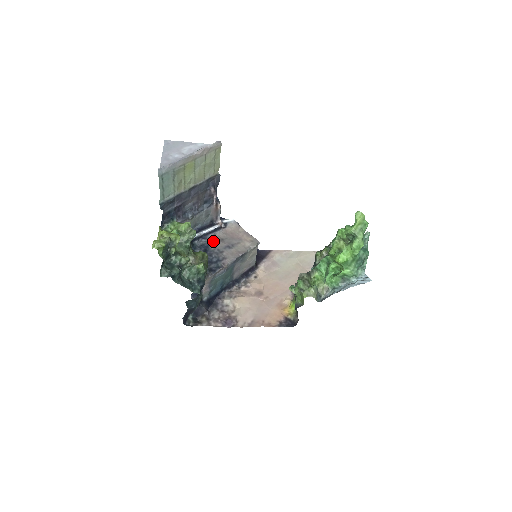
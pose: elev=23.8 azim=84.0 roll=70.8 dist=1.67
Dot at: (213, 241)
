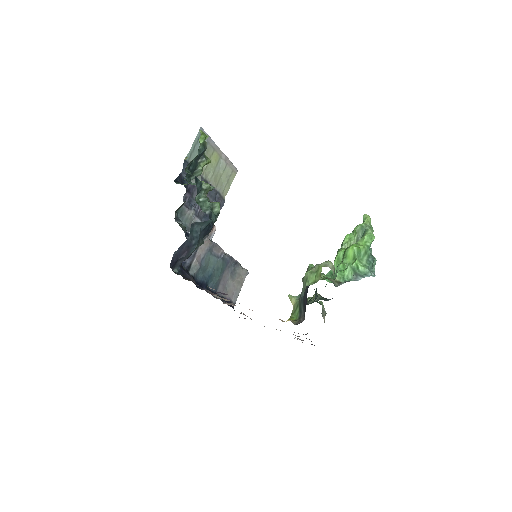
Dot at: occluded
